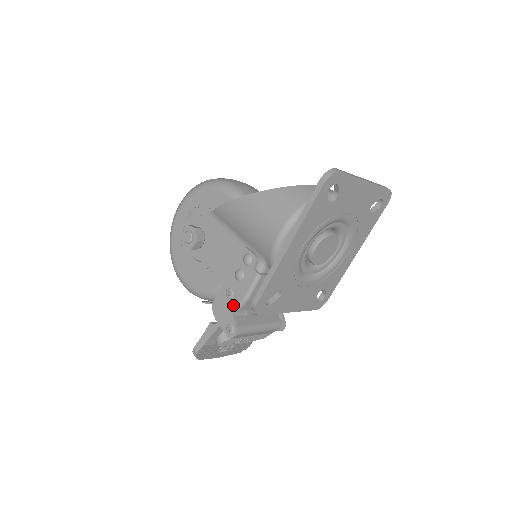
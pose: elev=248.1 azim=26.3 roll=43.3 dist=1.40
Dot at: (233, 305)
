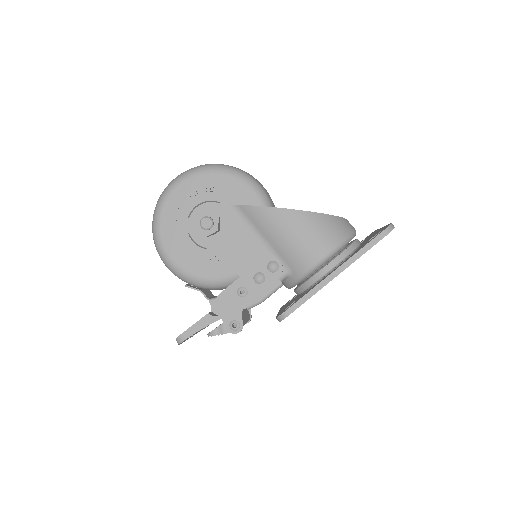
Dot at: (244, 304)
